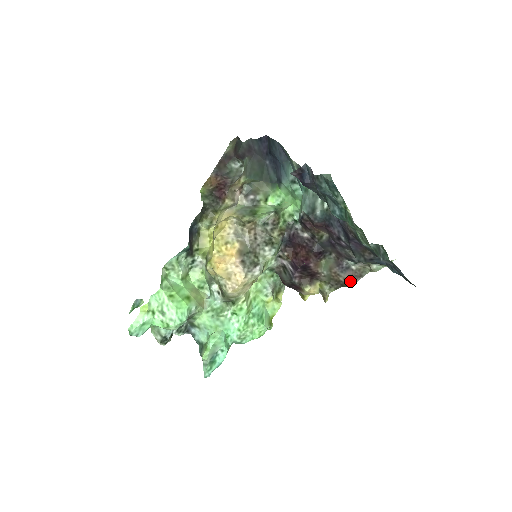
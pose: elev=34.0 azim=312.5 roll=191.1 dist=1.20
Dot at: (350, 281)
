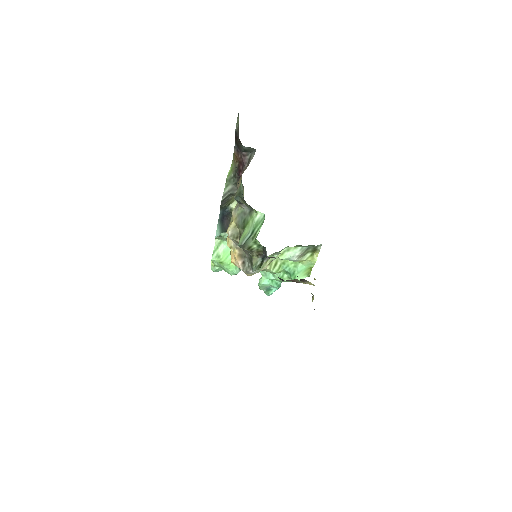
Dot at: occluded
